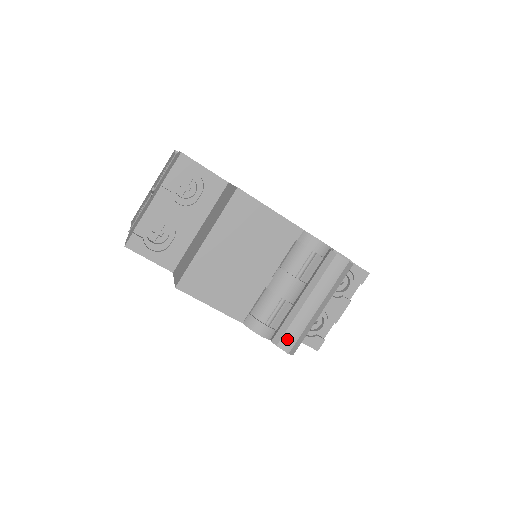
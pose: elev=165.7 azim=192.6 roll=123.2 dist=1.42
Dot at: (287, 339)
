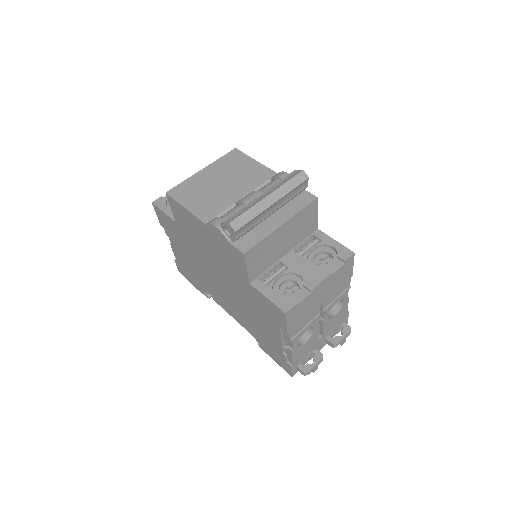
Dot at: (233, 217)
